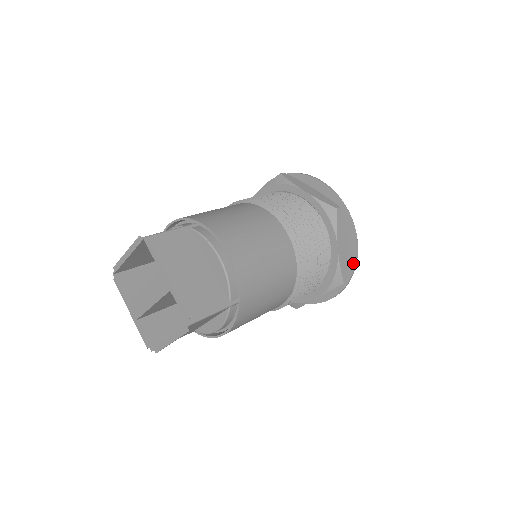
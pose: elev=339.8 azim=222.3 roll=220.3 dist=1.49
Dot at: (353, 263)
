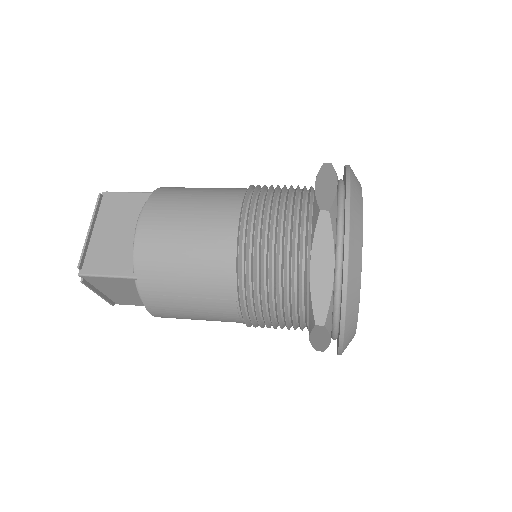
Dot at: (341, 302)
